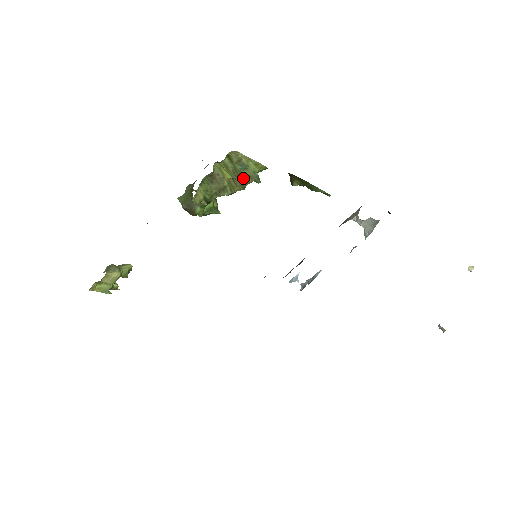
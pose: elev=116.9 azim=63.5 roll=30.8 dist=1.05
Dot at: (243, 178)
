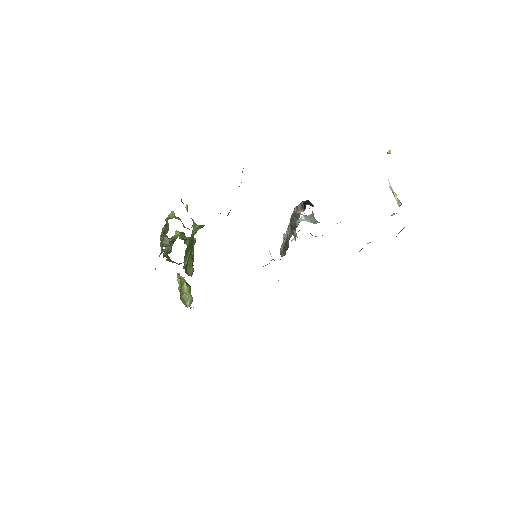
Dot at: occluded
